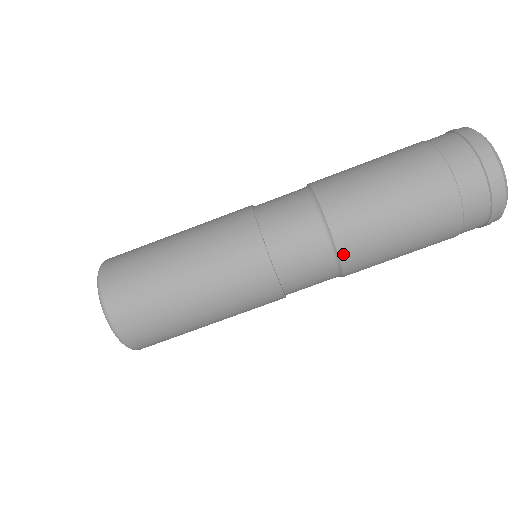
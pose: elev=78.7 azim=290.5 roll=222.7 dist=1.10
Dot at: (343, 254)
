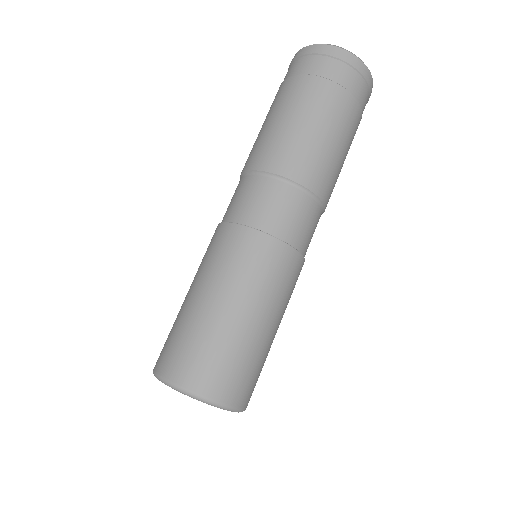
Dot at: (326, 204)
